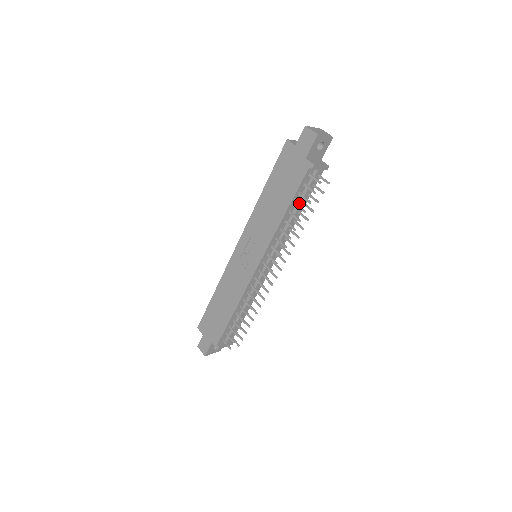
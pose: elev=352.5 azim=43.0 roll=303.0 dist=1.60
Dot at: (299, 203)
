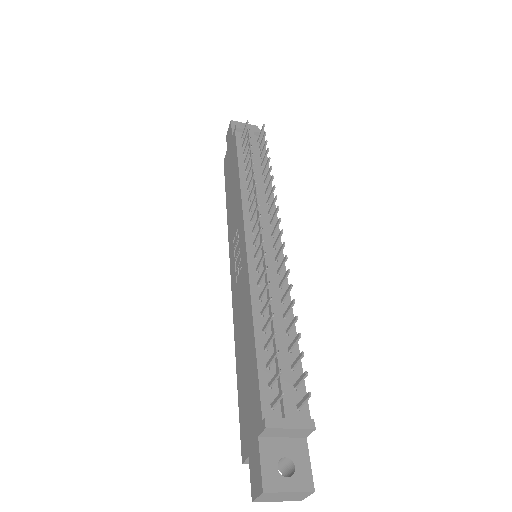
Dot at: (251, 160)
